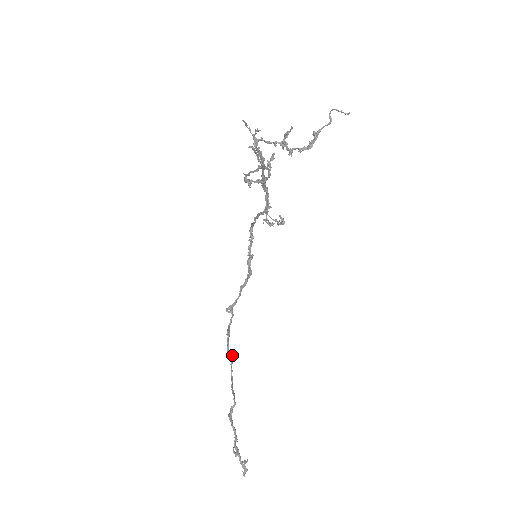
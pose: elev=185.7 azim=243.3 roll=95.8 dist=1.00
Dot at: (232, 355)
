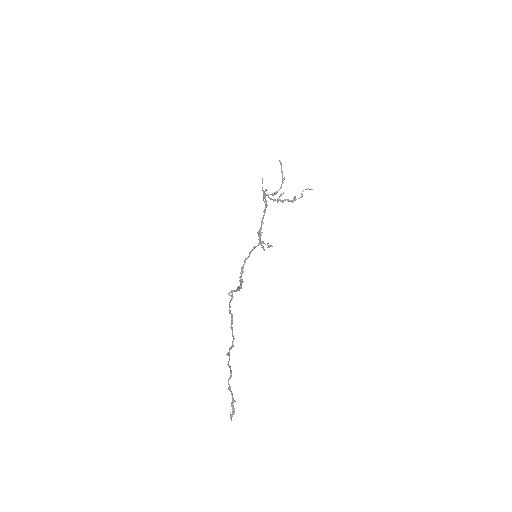
Dot at: occluded
